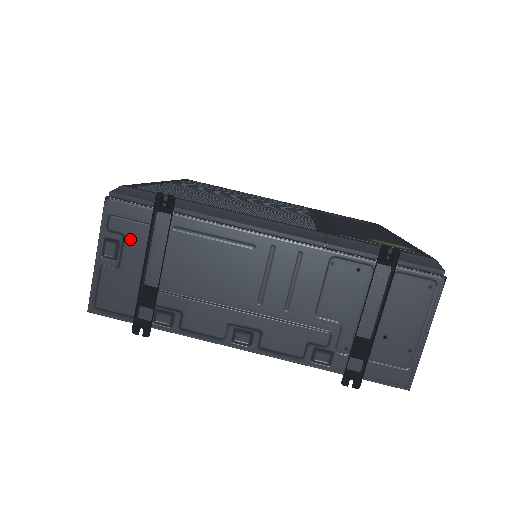
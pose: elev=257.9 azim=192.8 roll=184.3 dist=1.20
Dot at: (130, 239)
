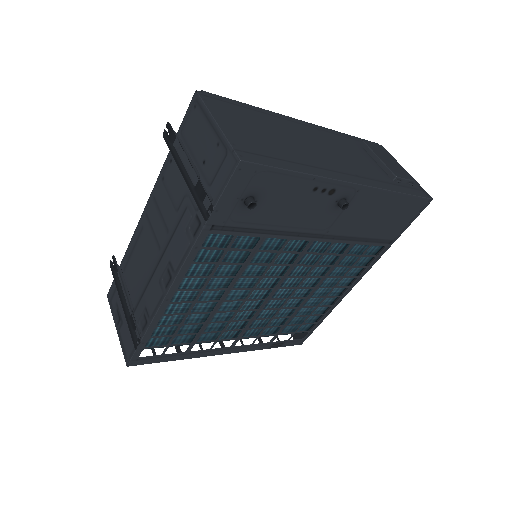
Dot at: (118, 301)
